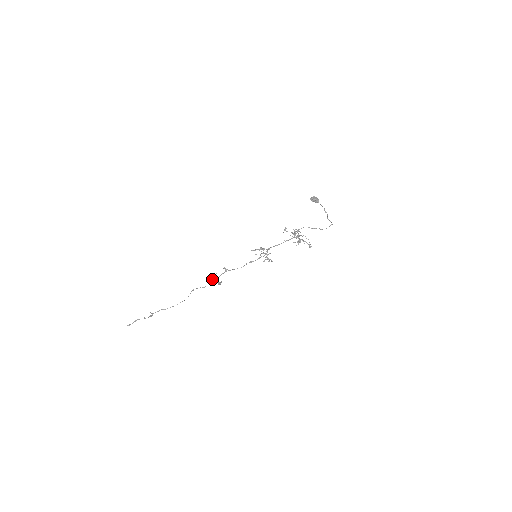
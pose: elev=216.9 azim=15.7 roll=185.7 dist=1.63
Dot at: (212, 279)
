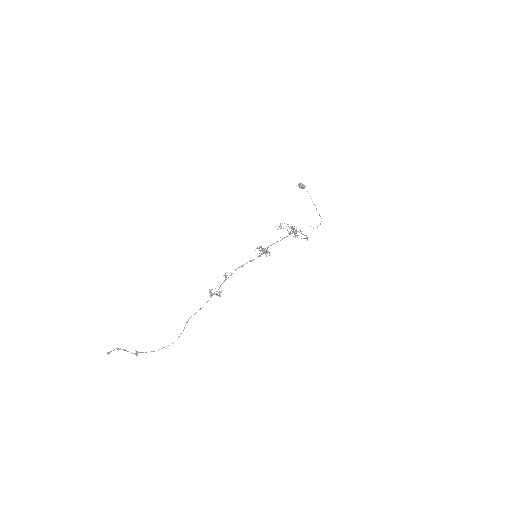
Dot at: (211, 293)
